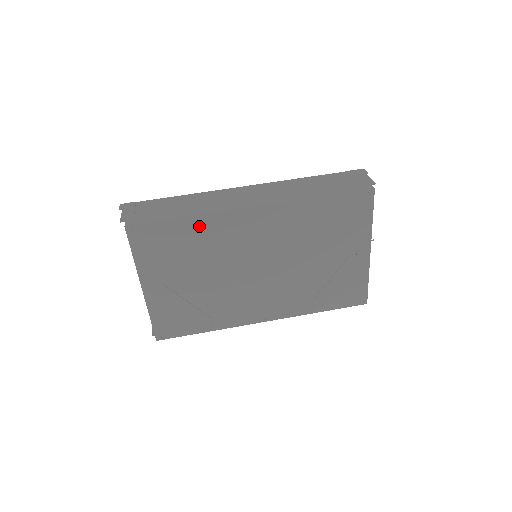
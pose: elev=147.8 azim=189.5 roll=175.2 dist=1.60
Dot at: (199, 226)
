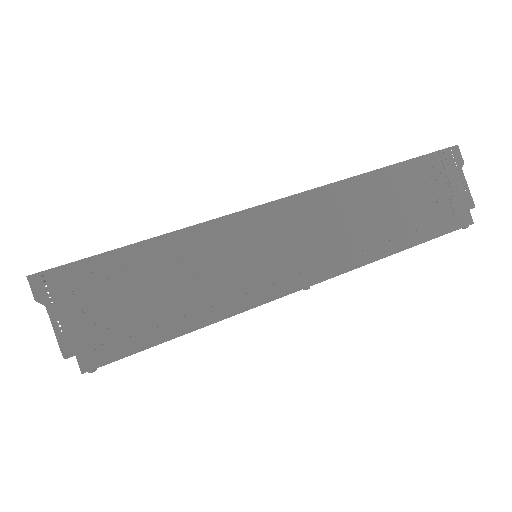
Dot at: occluded
